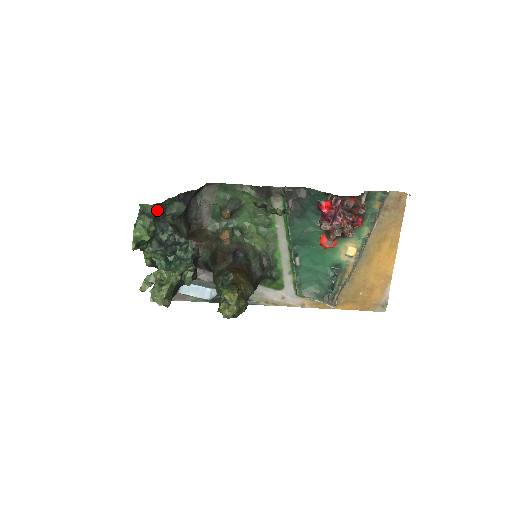
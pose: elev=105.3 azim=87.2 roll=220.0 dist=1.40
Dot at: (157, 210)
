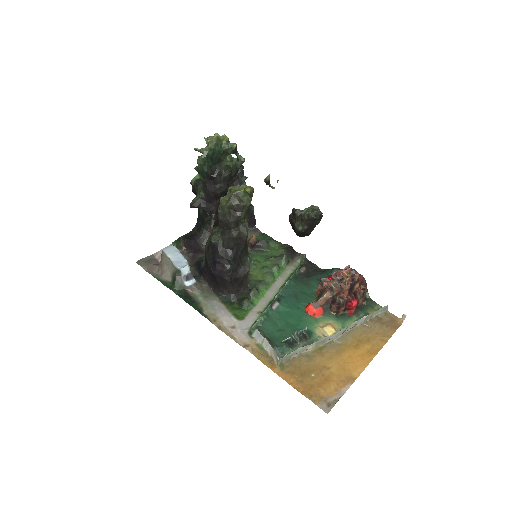
Dot at: occluded
